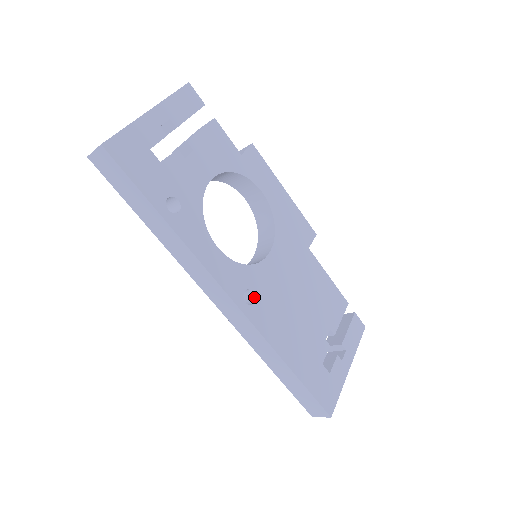
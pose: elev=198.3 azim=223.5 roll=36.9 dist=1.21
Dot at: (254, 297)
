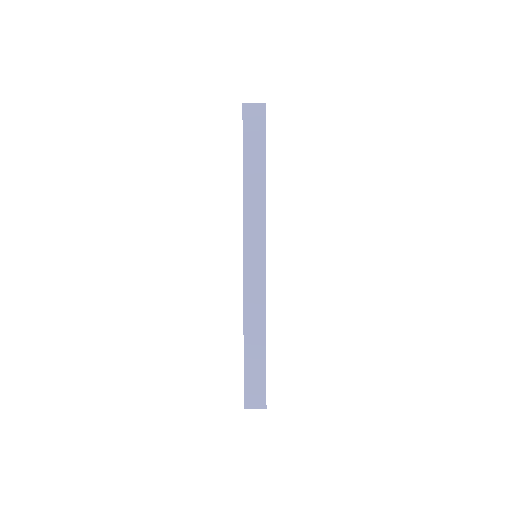
Dot at: occluded
